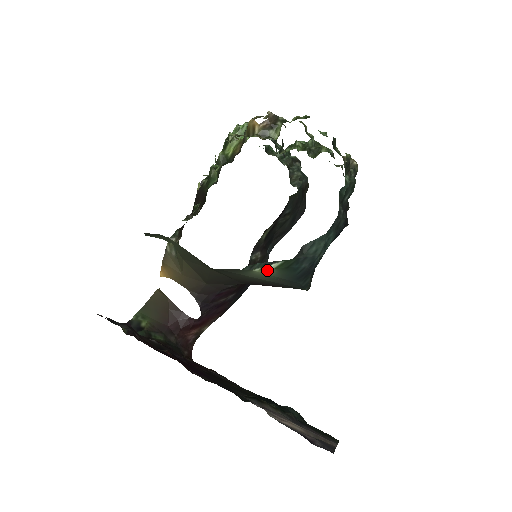
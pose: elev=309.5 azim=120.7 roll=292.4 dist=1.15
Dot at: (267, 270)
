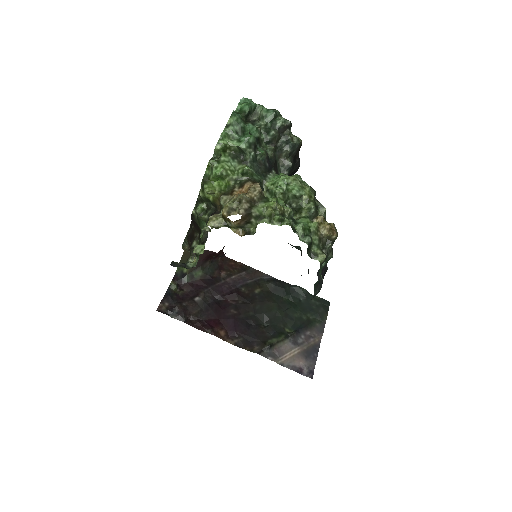
Dot at: occluded
